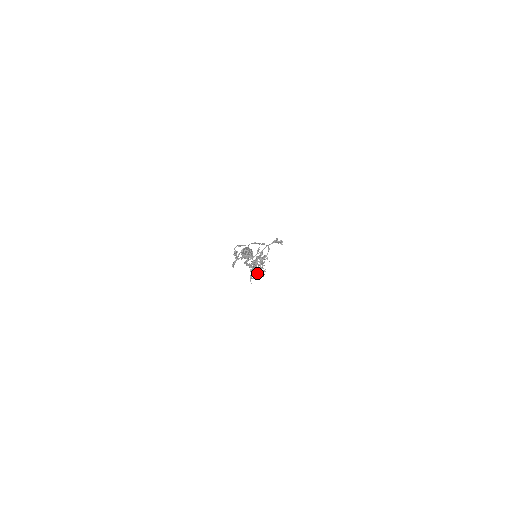
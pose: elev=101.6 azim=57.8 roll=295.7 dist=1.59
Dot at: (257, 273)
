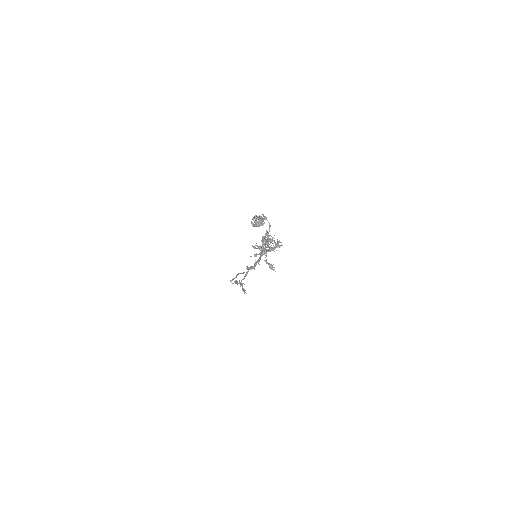
Dot at: (276, 245)
